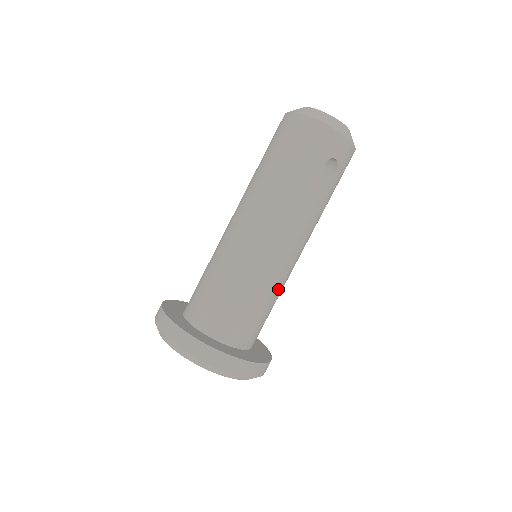
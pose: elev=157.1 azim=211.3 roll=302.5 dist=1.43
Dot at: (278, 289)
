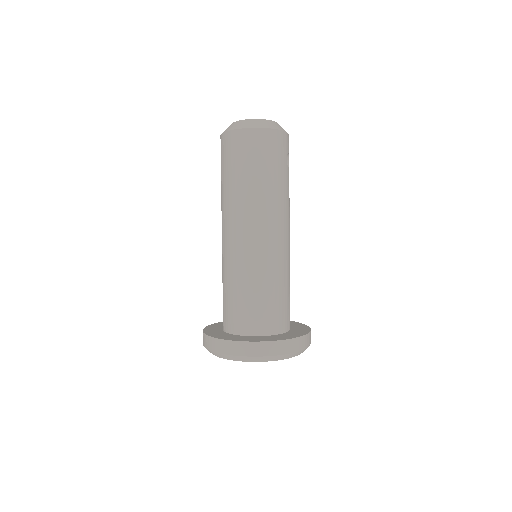
Dot at: occluded
